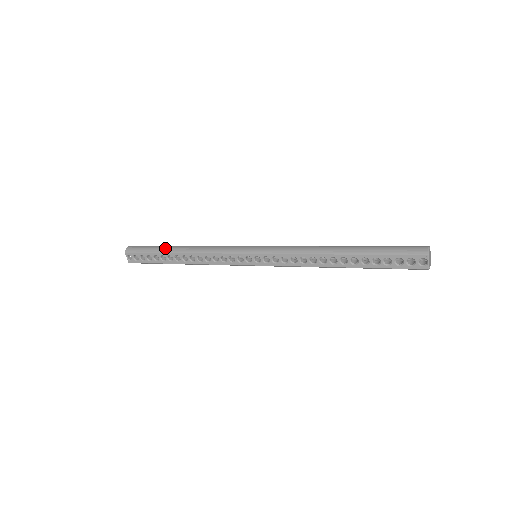
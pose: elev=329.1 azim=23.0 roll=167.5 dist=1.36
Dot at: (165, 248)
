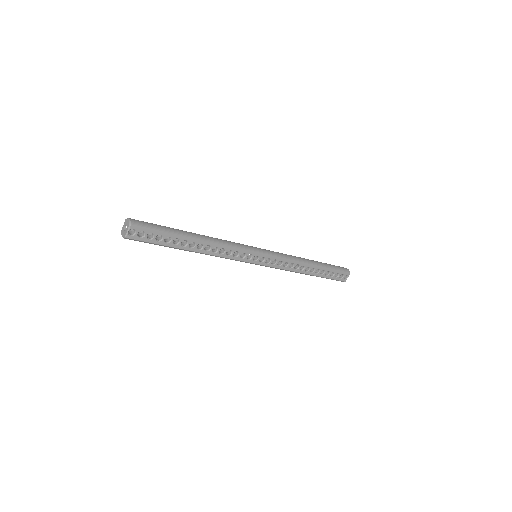
Dot at: (181, 232)
